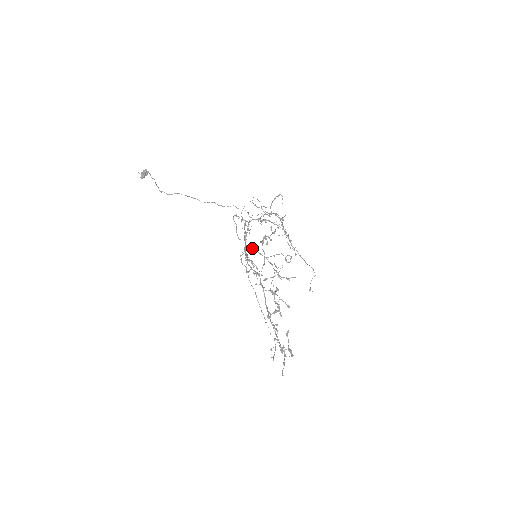
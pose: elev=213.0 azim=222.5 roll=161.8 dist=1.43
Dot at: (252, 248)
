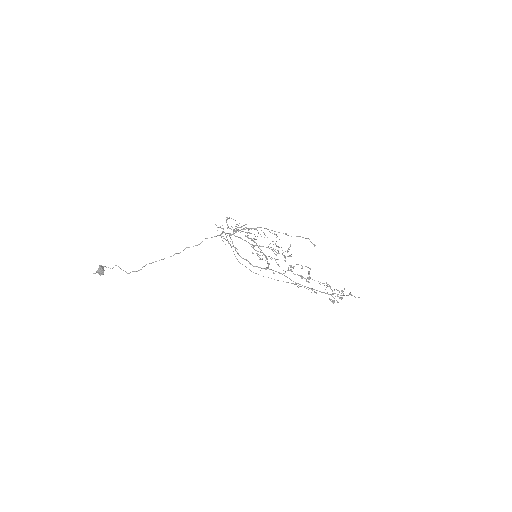
Dot at: (254, 245)
